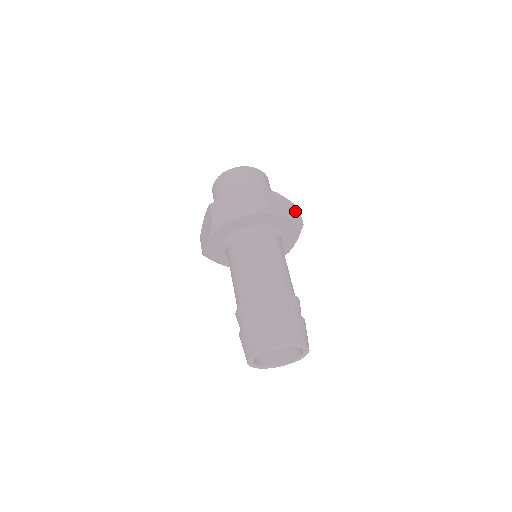
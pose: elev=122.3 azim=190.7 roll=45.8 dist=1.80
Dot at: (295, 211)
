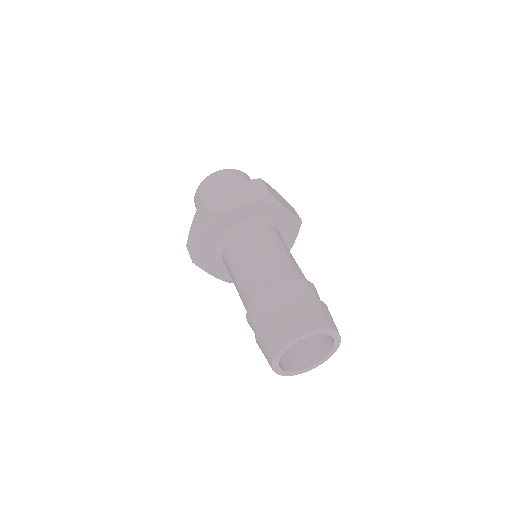
Dot at: (292, 208)
